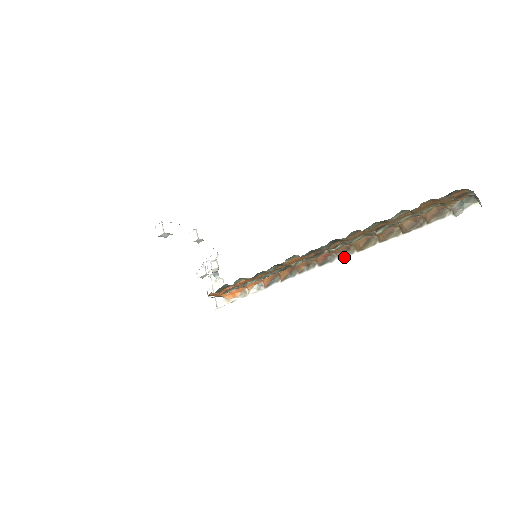
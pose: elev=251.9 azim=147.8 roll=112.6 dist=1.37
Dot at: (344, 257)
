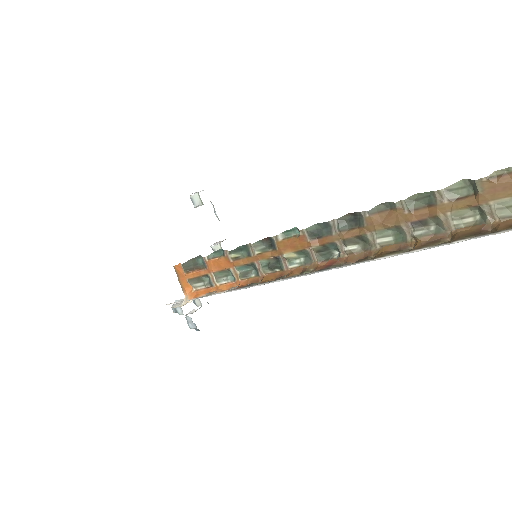
Dot at: (353, 263)
